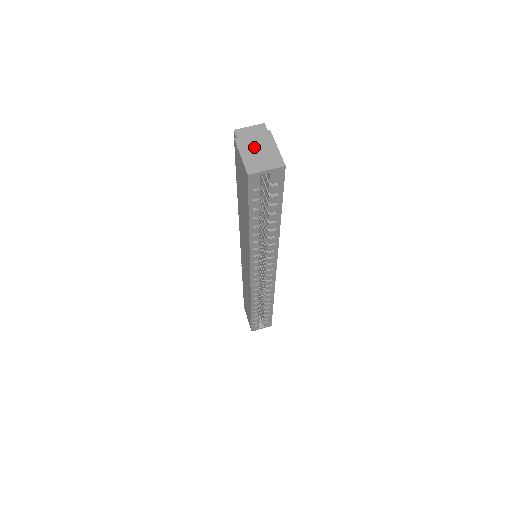
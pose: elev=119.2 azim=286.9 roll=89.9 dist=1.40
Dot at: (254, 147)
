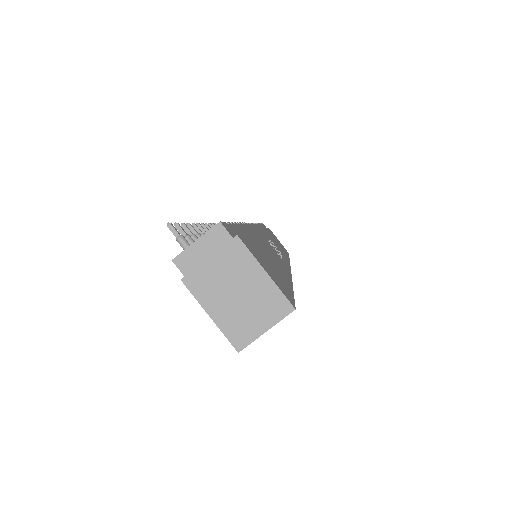
Dot at: (224, 288)
